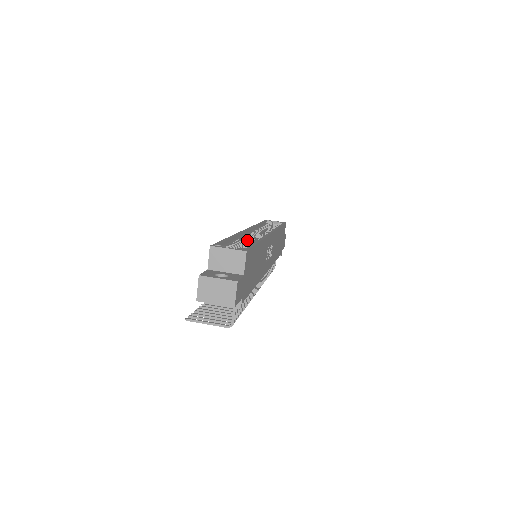
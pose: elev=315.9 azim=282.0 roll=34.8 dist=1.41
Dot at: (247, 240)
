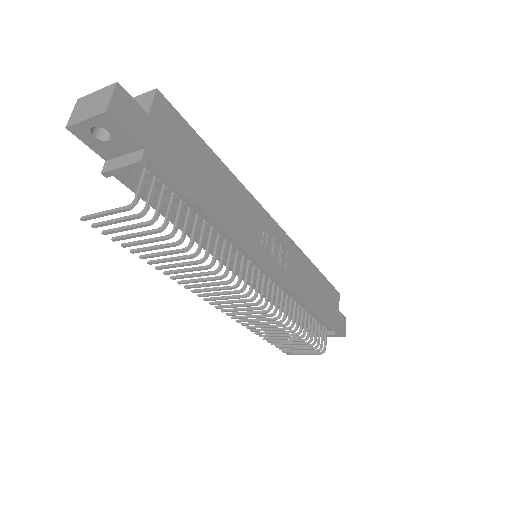
Dot at: occluded
